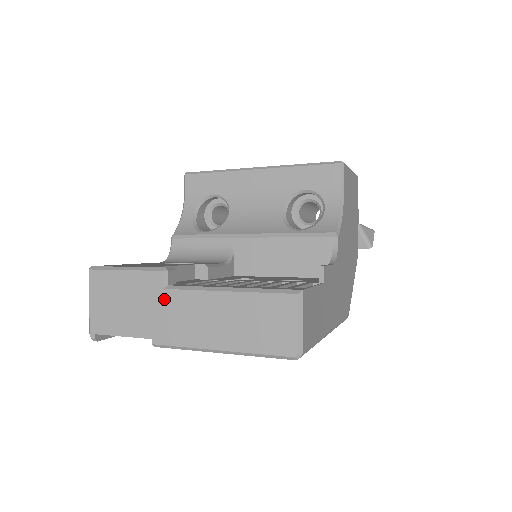
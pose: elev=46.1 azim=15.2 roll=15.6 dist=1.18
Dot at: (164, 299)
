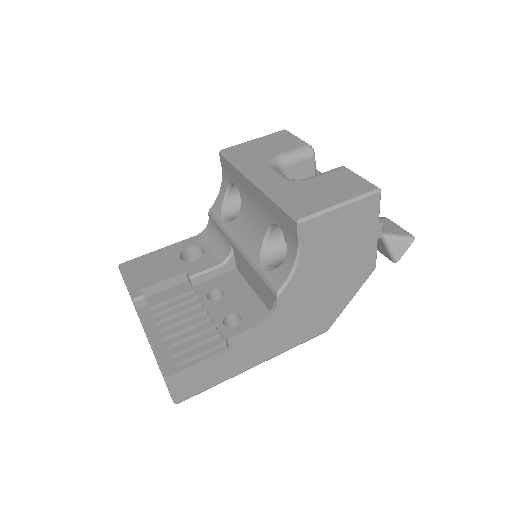
Dot at: occluded
